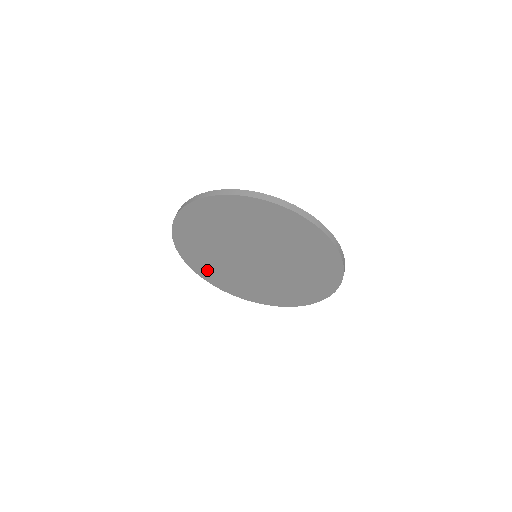
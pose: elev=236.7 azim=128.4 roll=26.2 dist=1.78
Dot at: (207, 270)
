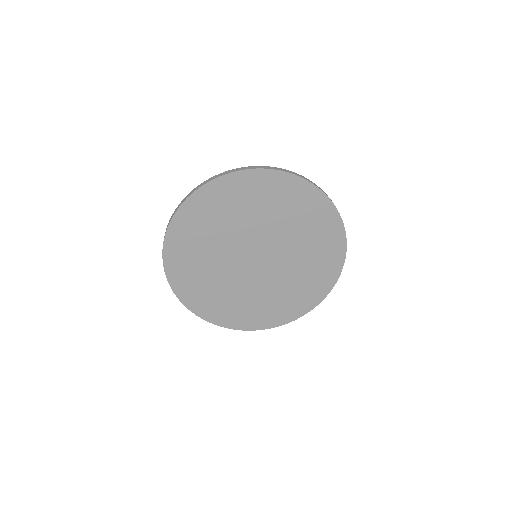
Dot at: (223, 312)
